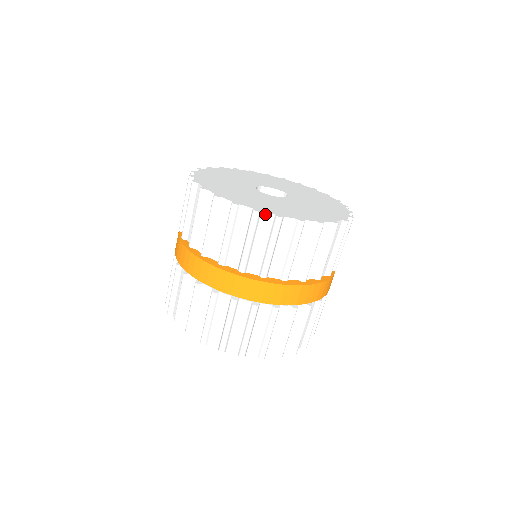
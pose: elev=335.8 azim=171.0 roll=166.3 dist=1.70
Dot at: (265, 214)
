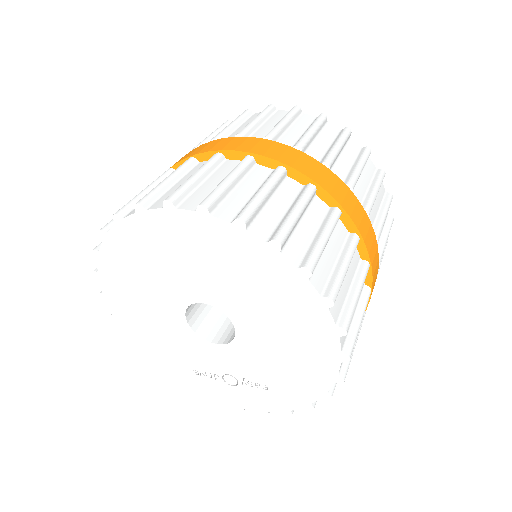
Dot at: (382, 183)
